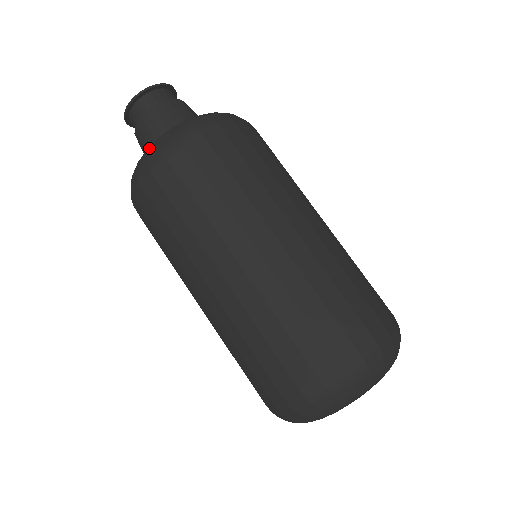
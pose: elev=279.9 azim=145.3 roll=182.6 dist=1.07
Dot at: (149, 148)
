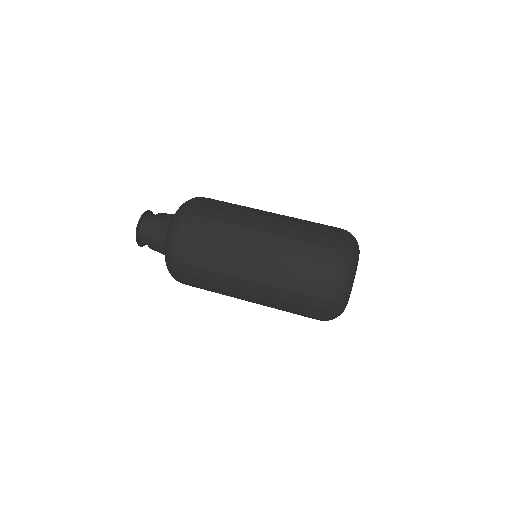
Dot at: (166, 241)
